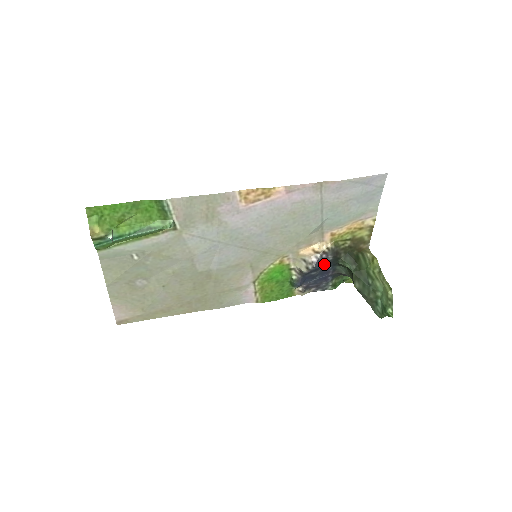
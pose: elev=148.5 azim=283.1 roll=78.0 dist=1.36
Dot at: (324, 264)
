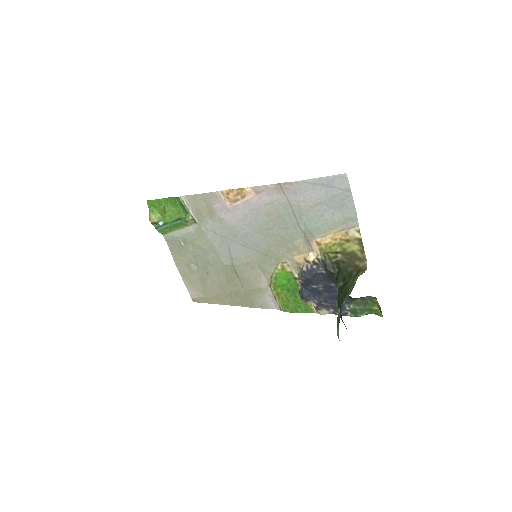
Dot at: (323, 278)
